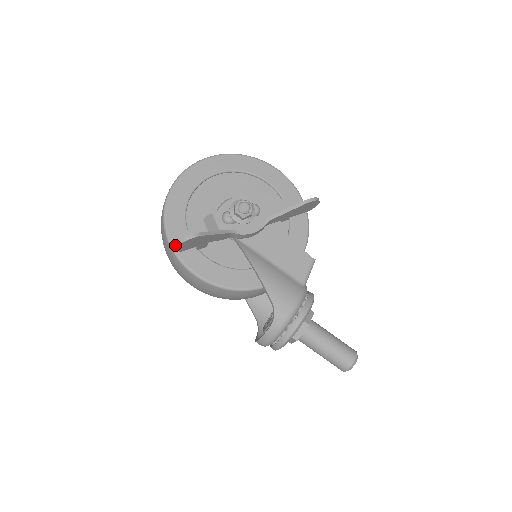
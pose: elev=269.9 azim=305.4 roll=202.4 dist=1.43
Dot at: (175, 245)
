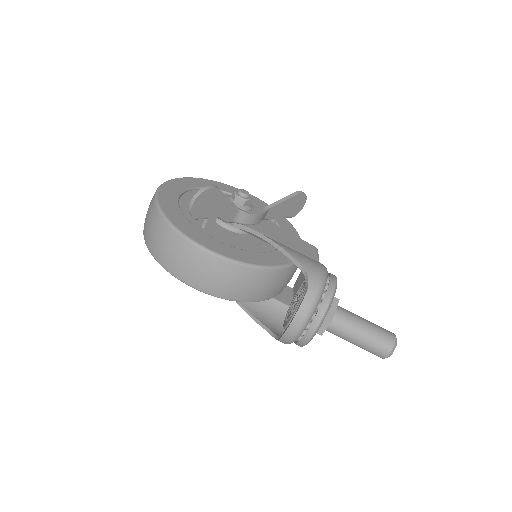
Dot at: (192, 199)
